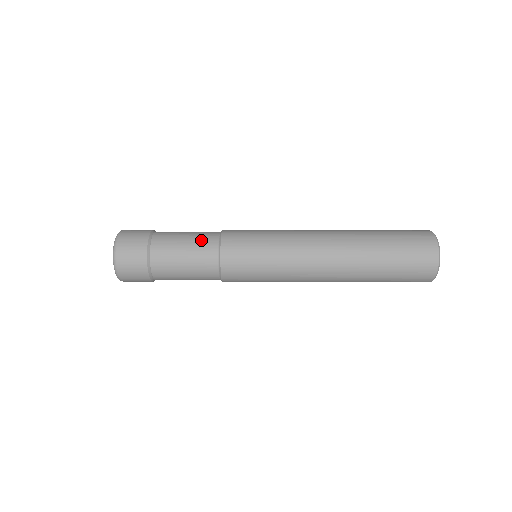
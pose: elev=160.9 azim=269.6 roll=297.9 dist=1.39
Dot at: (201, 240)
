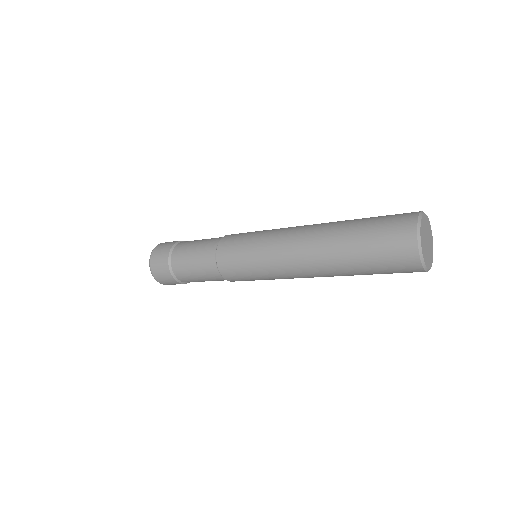
Dot at: (204, 250)
